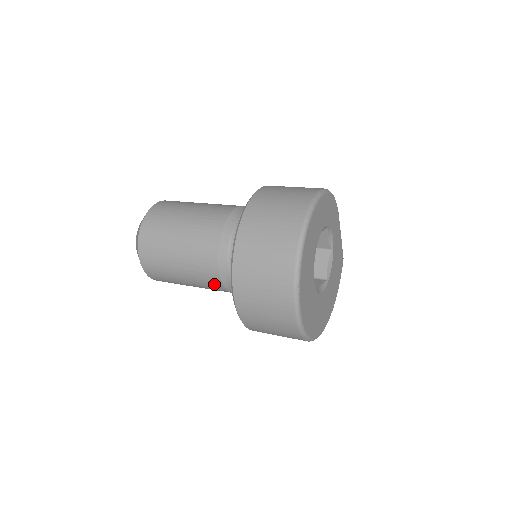
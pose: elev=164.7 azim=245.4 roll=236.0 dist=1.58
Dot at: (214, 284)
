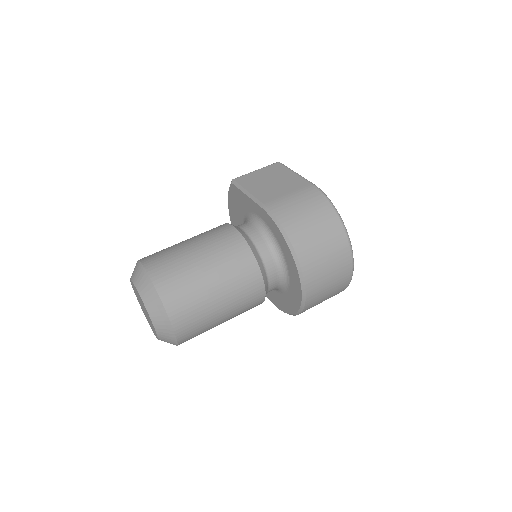
Dot at: occluded
